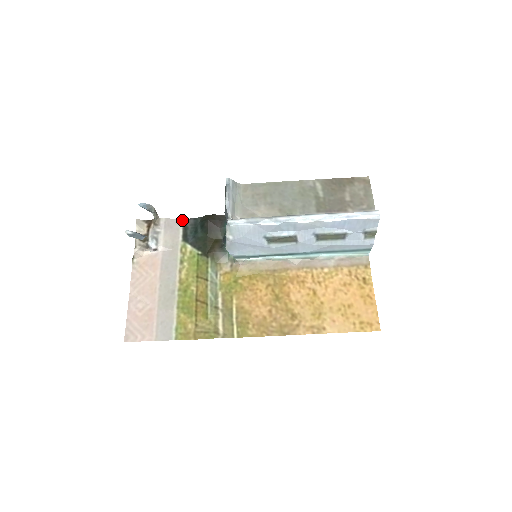
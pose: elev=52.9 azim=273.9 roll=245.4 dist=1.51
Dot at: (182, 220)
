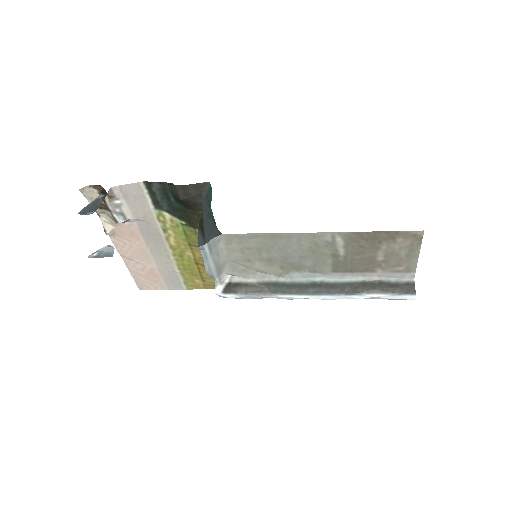
Dot at: (142, 183)
